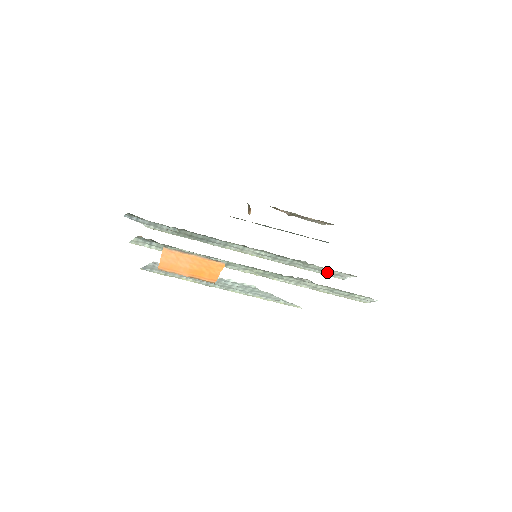
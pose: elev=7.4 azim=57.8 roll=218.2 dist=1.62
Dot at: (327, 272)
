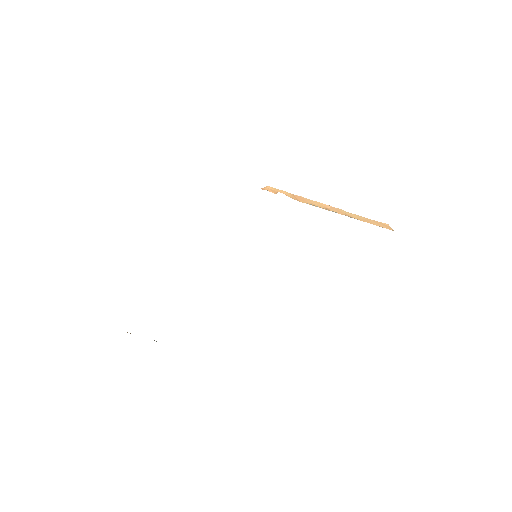
Dot at: occluded
